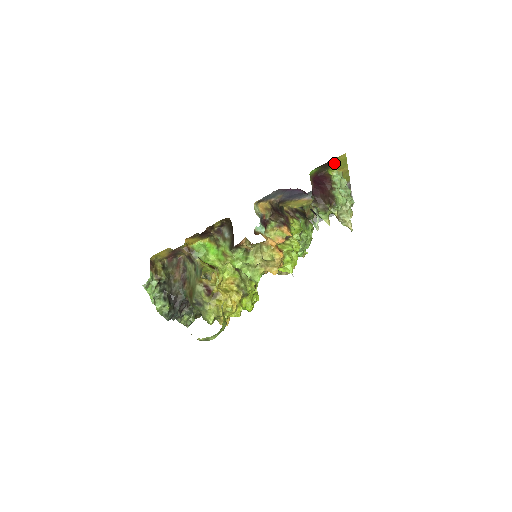
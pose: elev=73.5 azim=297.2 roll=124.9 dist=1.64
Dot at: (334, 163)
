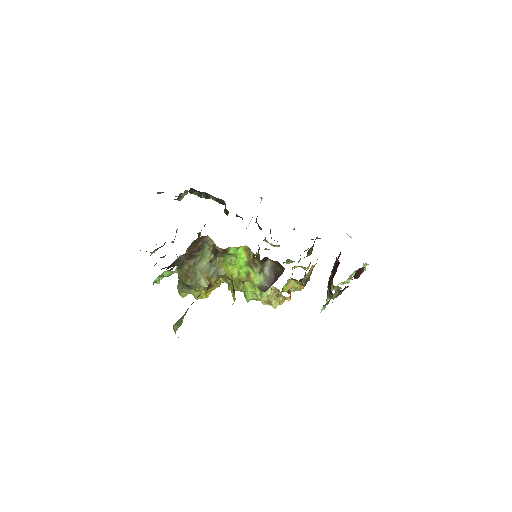
Dot at: occluded
